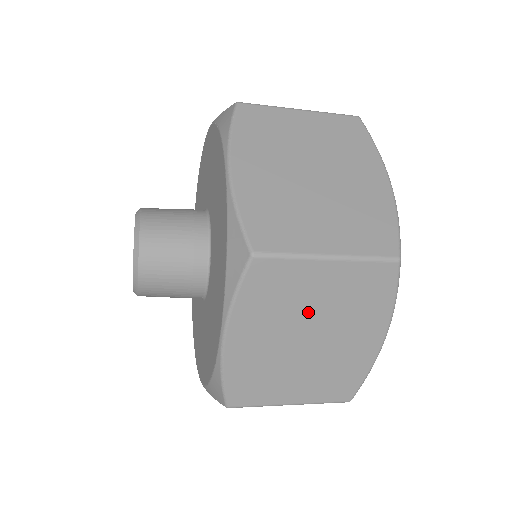
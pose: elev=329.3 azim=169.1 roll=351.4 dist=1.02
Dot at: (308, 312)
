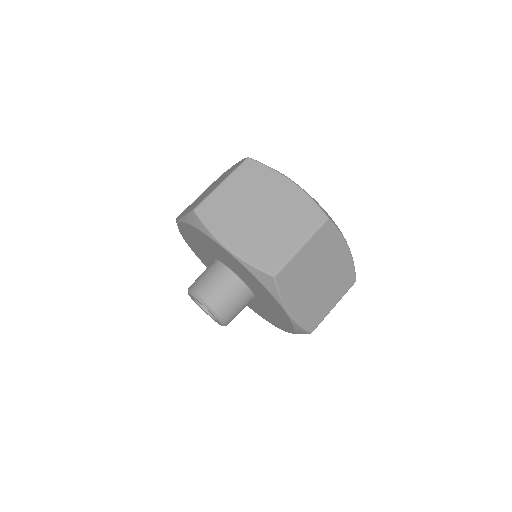
Dot at: (311, 271)
